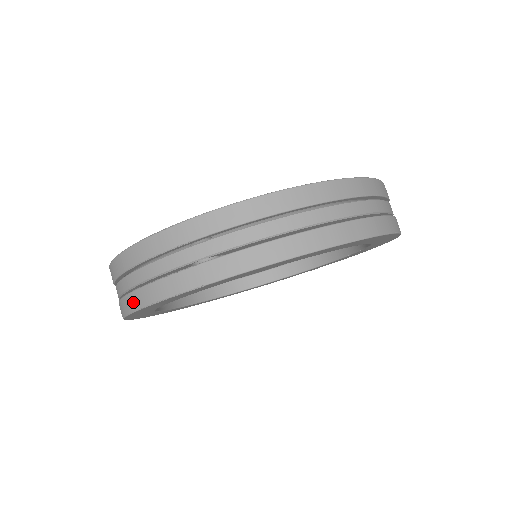
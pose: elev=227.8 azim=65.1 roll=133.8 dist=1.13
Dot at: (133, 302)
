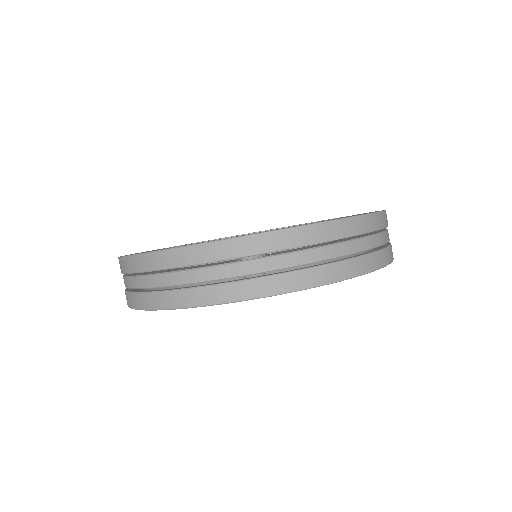
Dot at: (166, 301)
